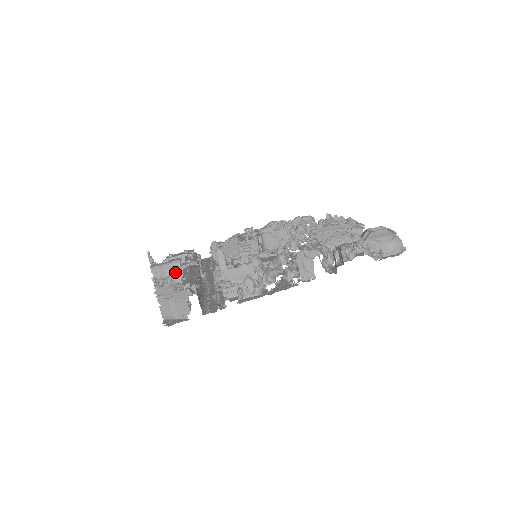
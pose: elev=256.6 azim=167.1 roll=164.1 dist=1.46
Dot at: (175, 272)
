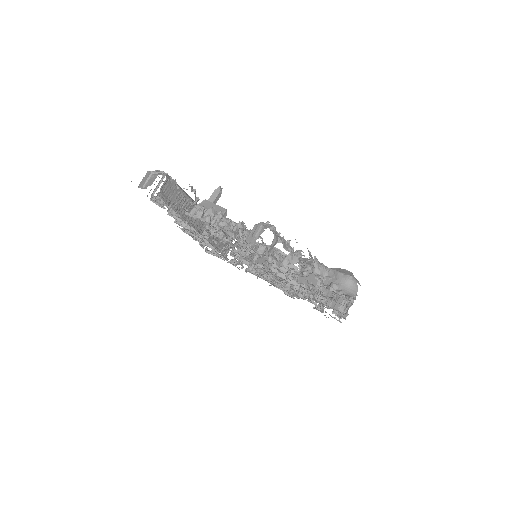
Dot at: occluded
